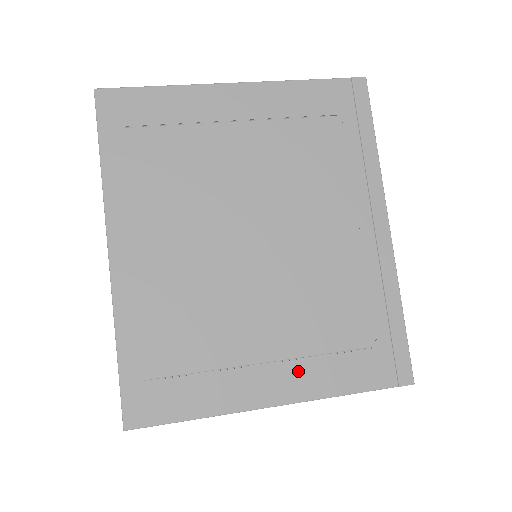
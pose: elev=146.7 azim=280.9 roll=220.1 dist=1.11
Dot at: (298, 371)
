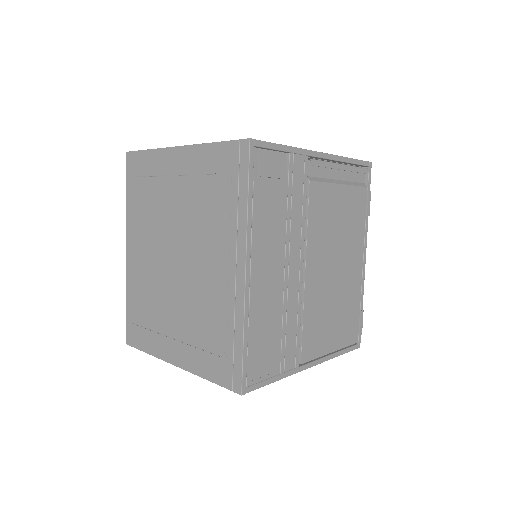
Dot at: (186, 351)
